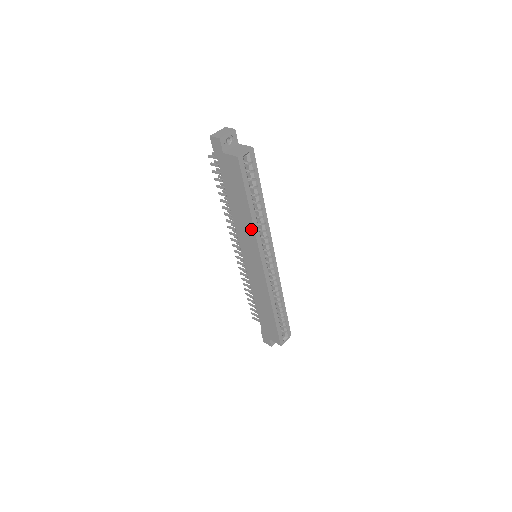
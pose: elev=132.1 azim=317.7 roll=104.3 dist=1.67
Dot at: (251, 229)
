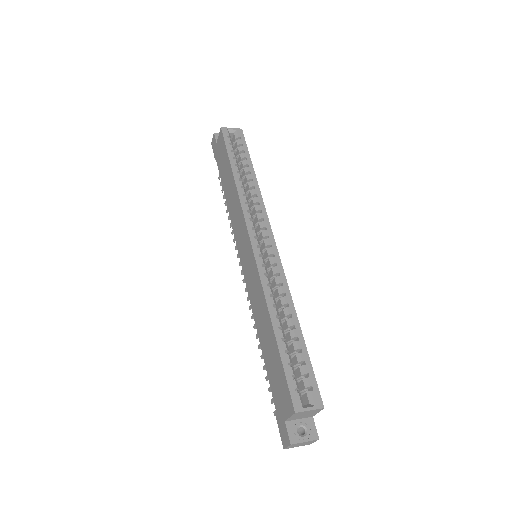
Dot at: (237, 198)
